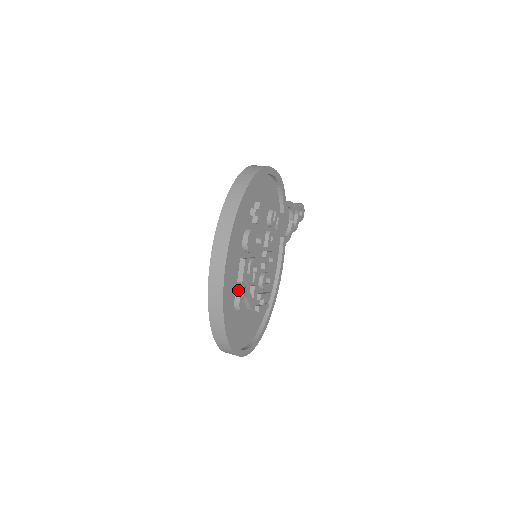
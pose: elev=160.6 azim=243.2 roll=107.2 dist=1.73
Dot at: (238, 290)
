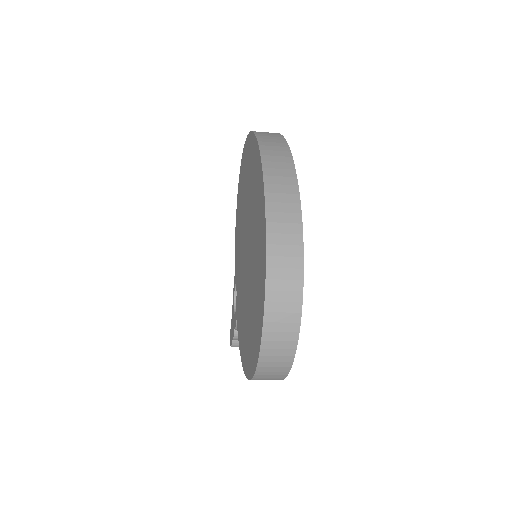
Dot at: occluded
